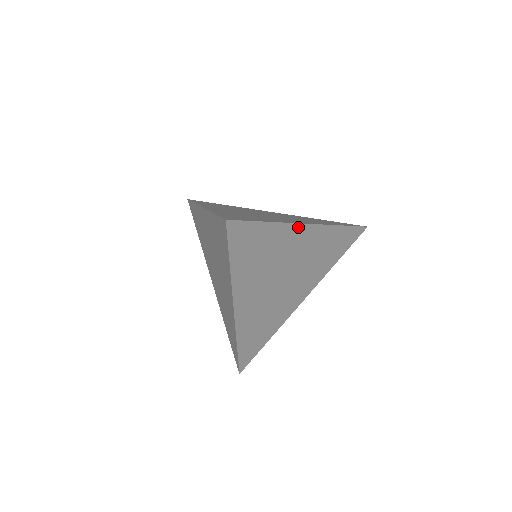
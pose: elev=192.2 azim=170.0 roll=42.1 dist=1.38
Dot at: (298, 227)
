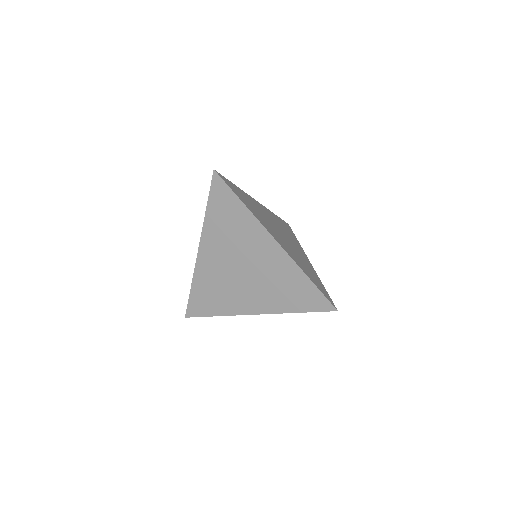
Dot at: (253, 199)
